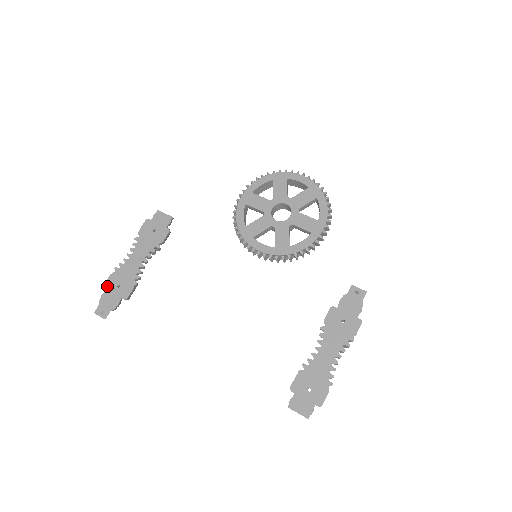
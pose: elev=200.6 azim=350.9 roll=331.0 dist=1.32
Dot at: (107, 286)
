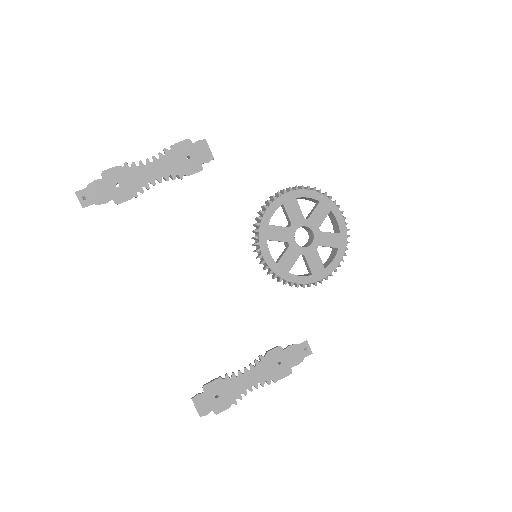
Dot at: (106, 175)
